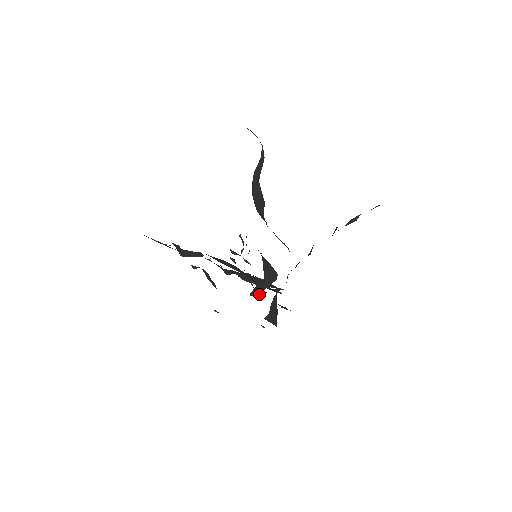
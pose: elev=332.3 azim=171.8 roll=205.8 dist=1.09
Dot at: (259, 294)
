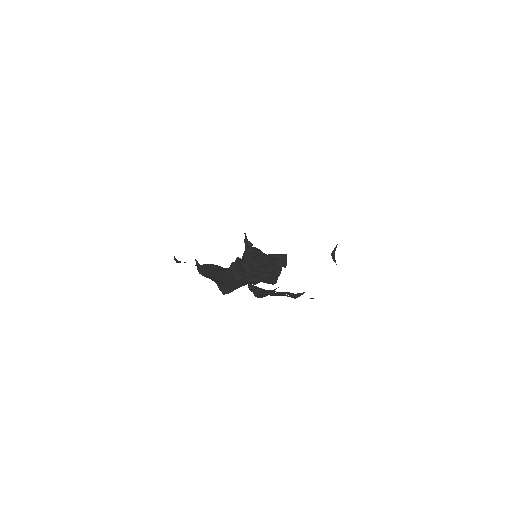
Dot at: occluded
